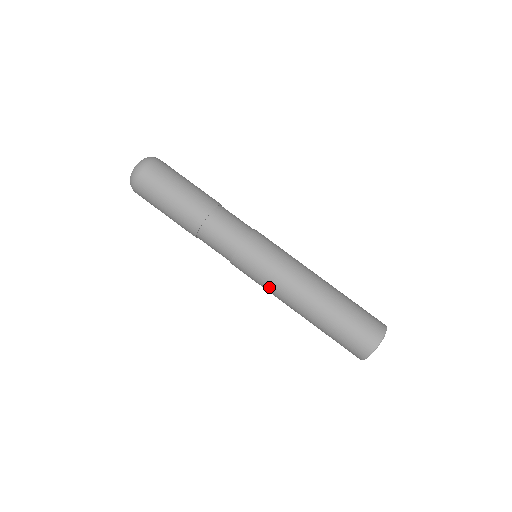
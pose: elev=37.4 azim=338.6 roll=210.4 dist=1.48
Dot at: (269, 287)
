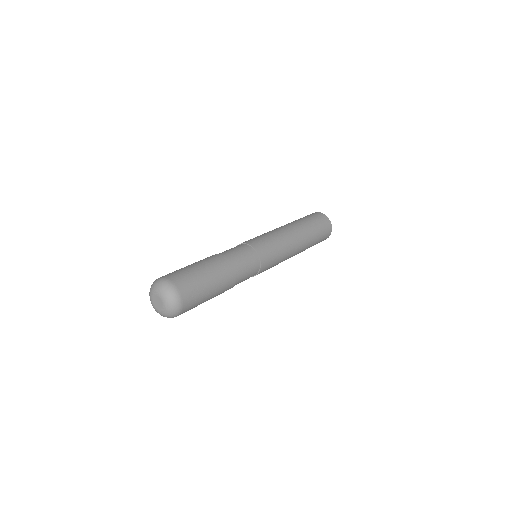
Dot at: occluded
